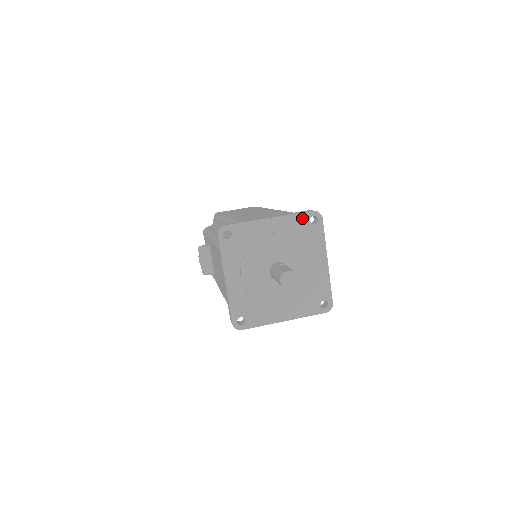
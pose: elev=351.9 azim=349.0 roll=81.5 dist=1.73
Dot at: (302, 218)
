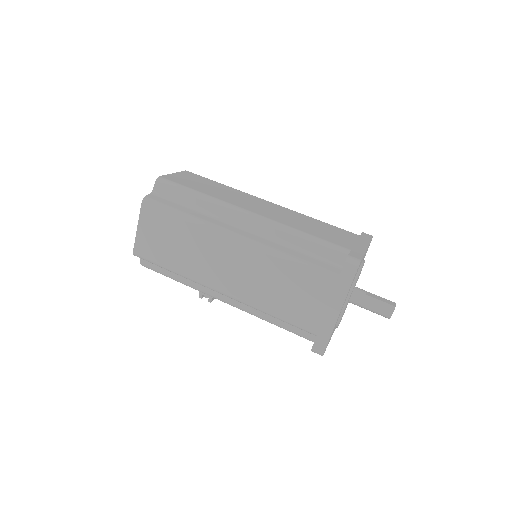
Dot at: occluded
